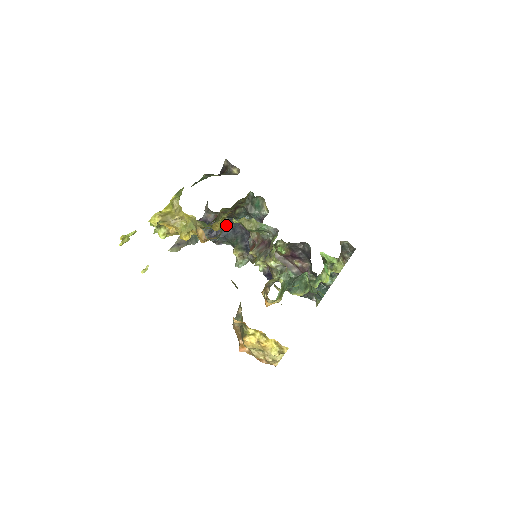
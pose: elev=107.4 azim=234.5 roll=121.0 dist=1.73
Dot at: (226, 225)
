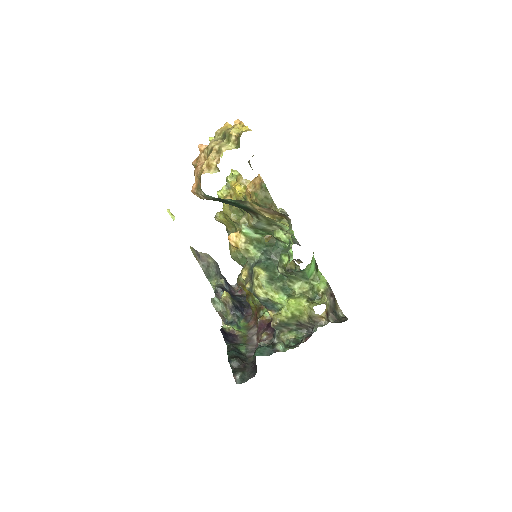
Dot at: (239, 297)
